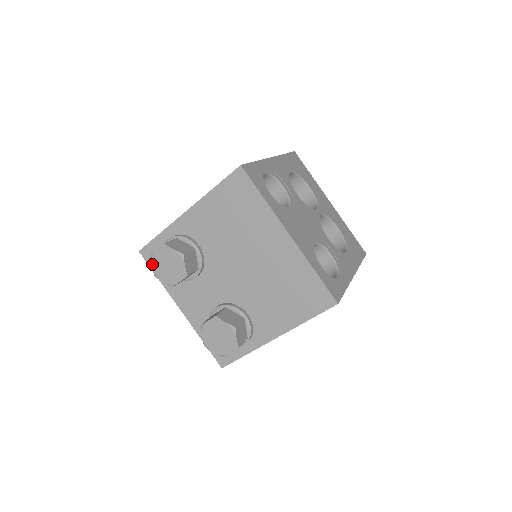
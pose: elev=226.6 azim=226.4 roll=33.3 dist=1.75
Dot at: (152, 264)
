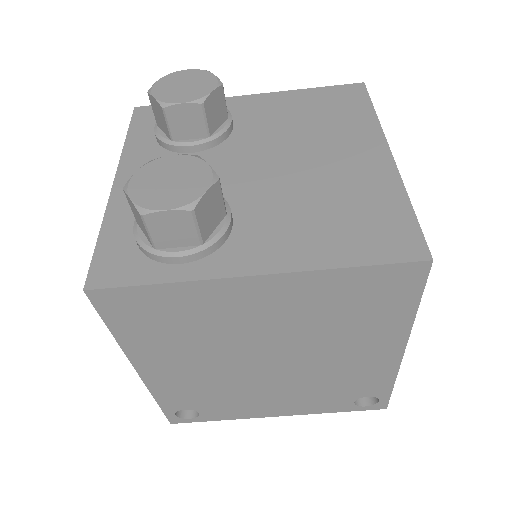
Dot at: (162, 78)
